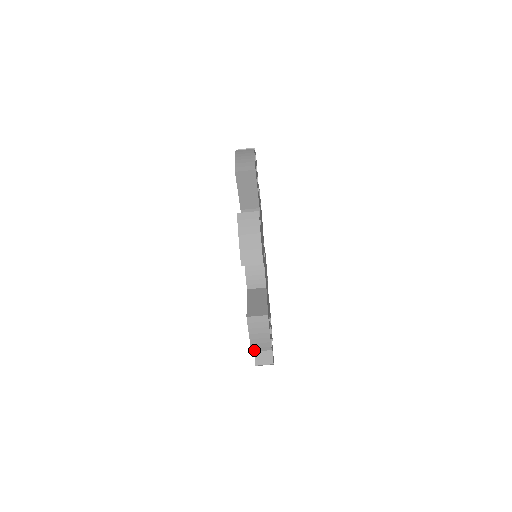
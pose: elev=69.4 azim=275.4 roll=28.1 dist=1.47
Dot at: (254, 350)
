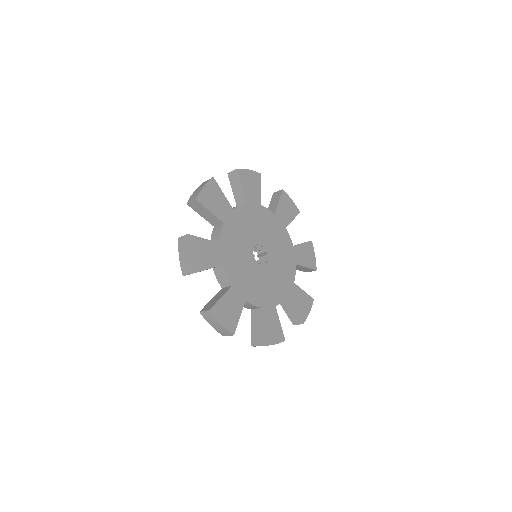
Dot at: occluded
